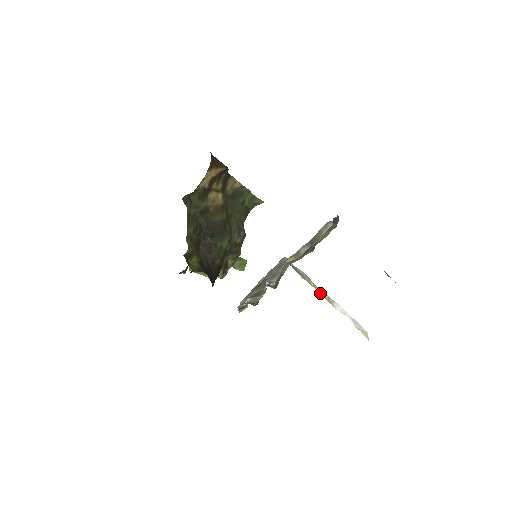
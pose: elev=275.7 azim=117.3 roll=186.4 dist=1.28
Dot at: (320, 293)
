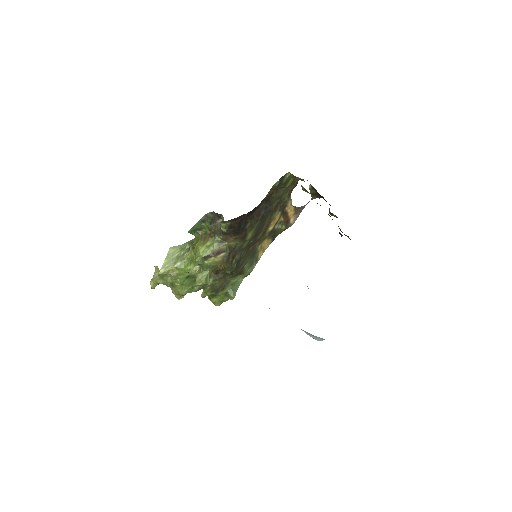
Dot at: occluded
